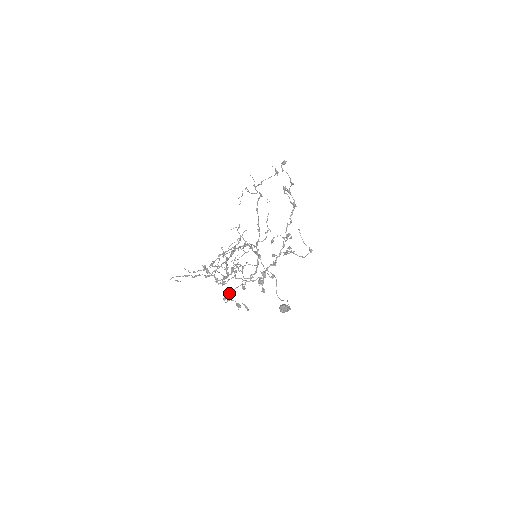
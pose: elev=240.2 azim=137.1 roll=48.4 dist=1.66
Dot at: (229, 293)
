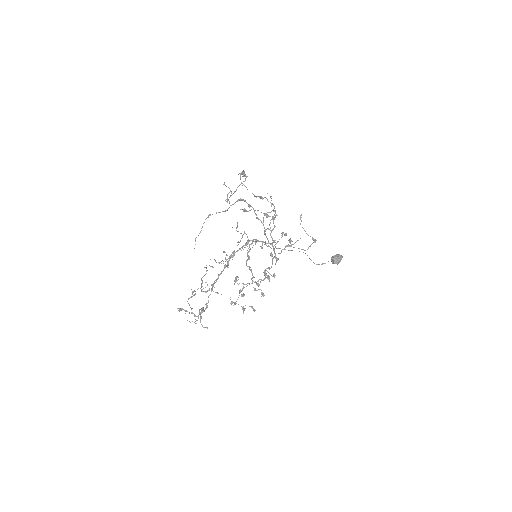
Dot at: (239, 292)
